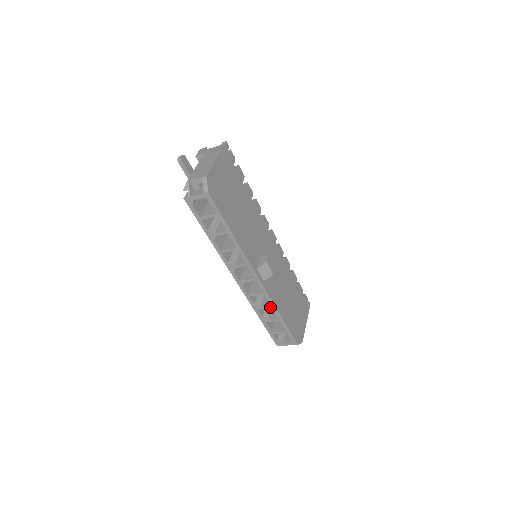
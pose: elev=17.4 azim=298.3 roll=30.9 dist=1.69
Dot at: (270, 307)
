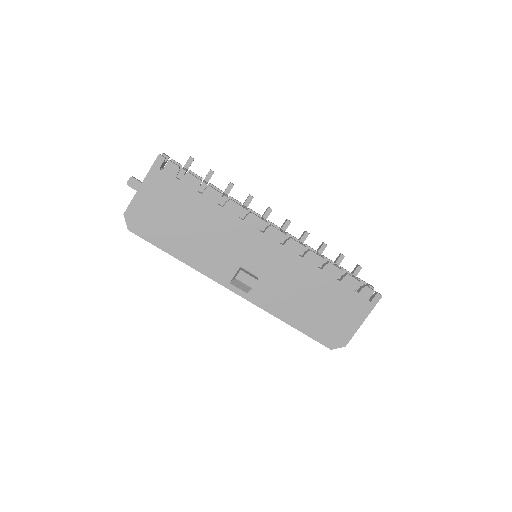
Dot at: occluded
